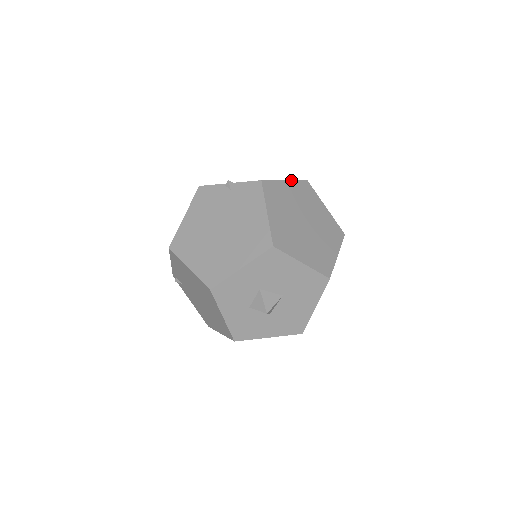
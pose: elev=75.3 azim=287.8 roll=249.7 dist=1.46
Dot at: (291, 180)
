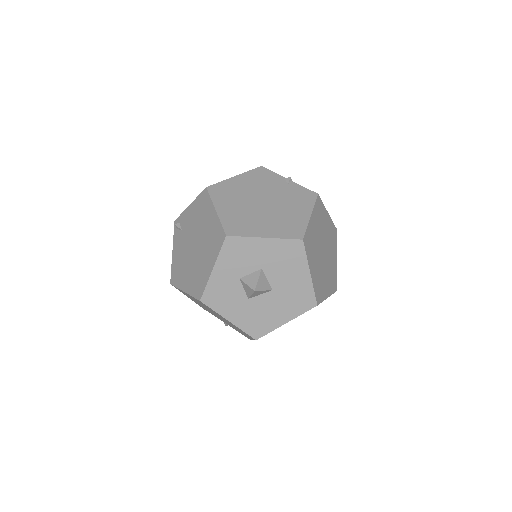
Dot at: (330, 217)
